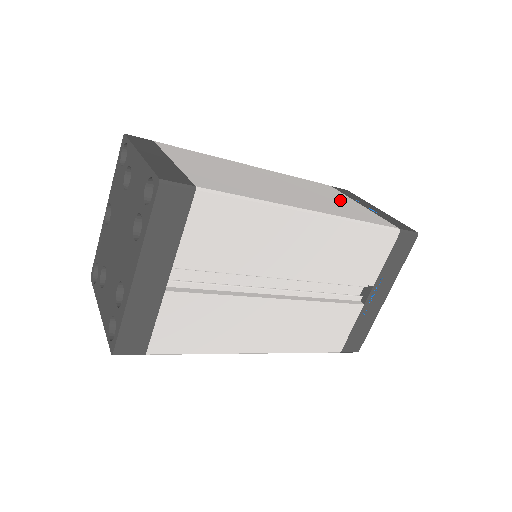
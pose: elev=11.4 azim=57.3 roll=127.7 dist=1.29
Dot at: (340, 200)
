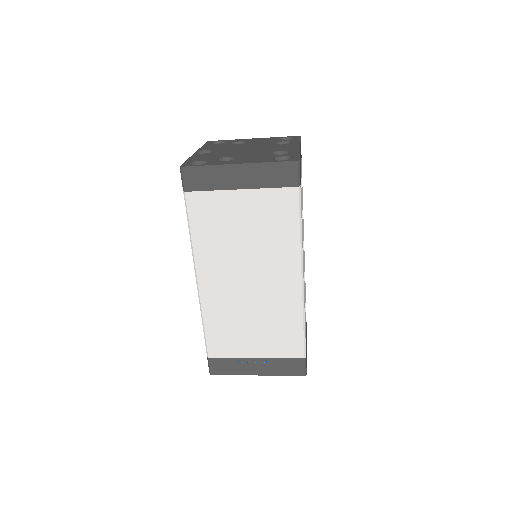
Dot at: occluded
